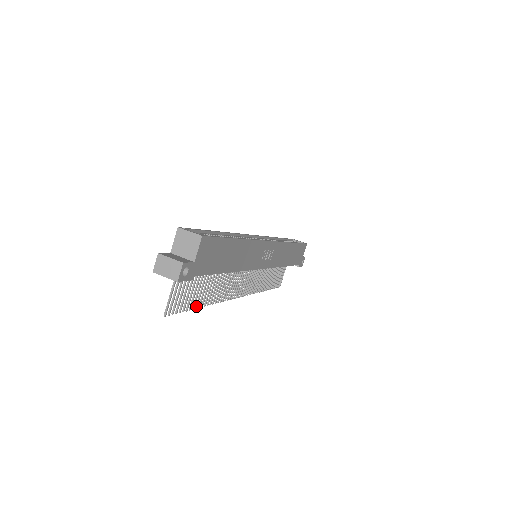
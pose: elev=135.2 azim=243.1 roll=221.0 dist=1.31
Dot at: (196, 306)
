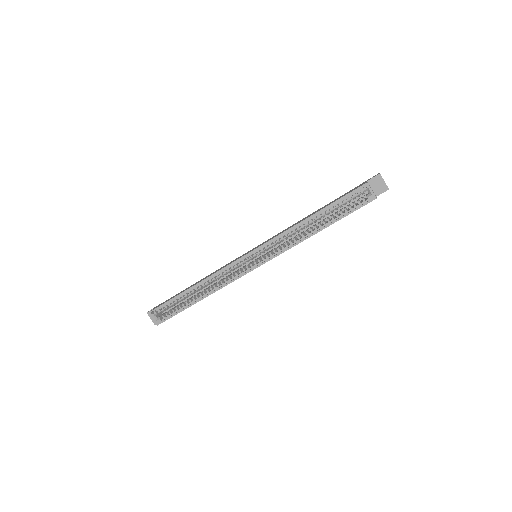
Dot at: occluded
